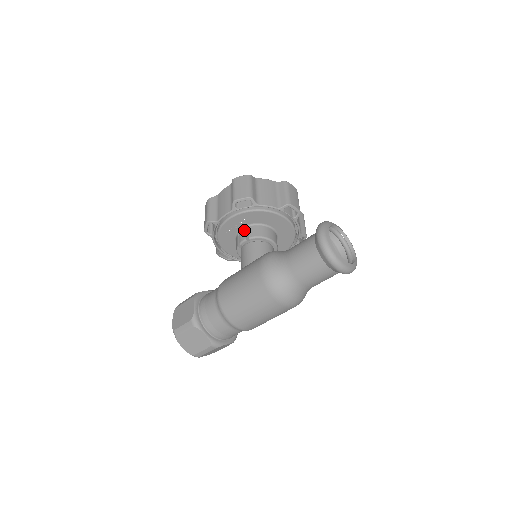
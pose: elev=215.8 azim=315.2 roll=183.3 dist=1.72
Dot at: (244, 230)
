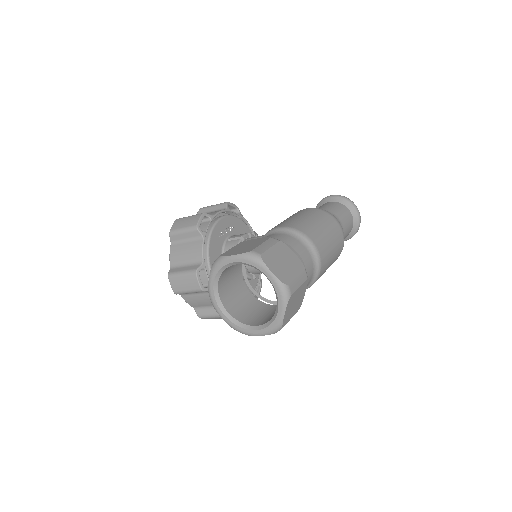
Dot at: (235, 235)
